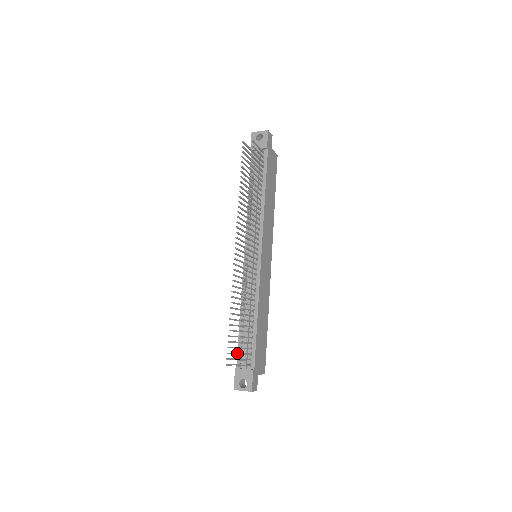
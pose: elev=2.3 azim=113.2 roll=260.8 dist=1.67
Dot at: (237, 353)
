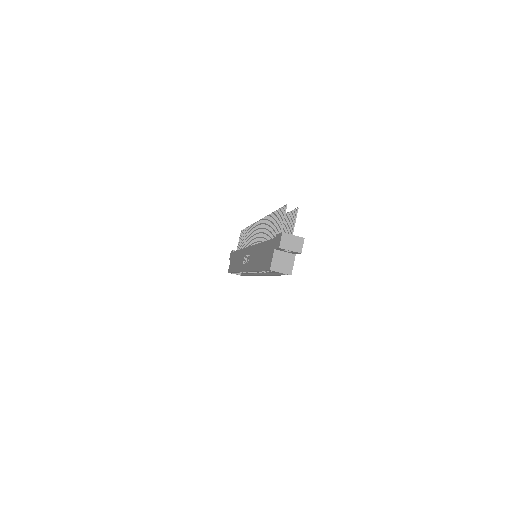
Dot at: (293, 210)
